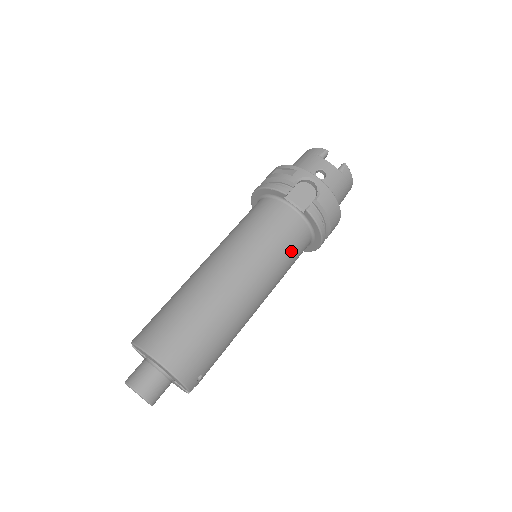
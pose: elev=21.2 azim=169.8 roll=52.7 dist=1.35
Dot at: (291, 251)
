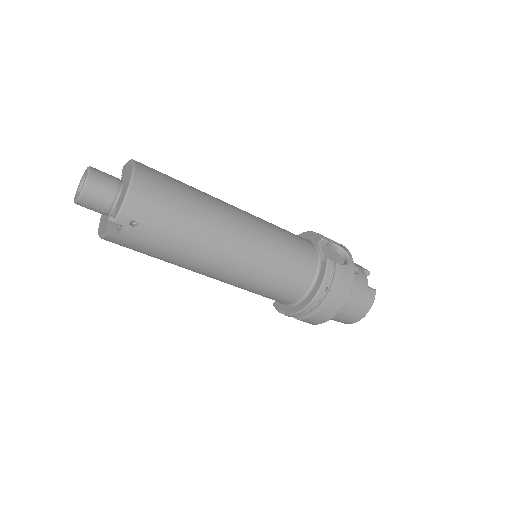
Dot at: (288, 268)
